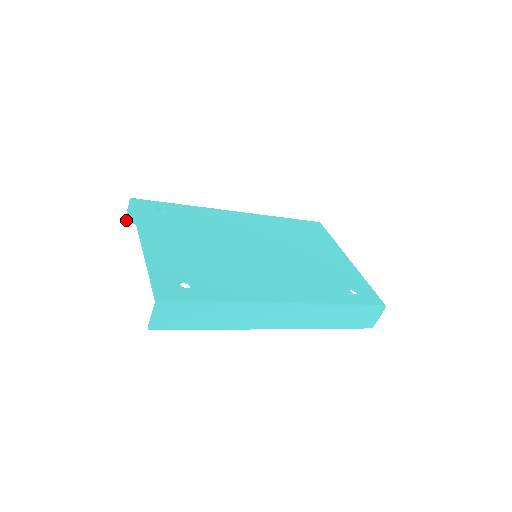
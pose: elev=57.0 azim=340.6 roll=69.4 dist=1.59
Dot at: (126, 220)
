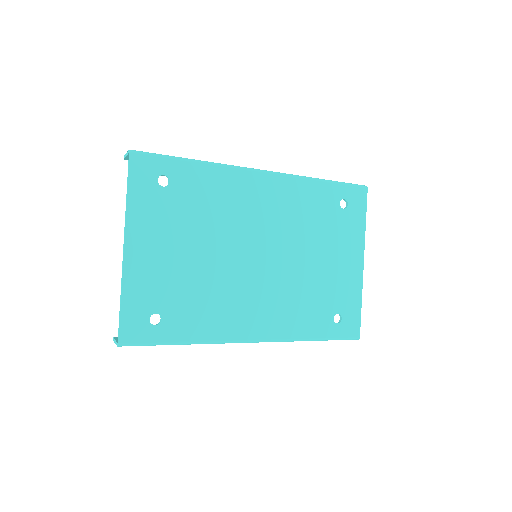
Dot at: (125, 158)
